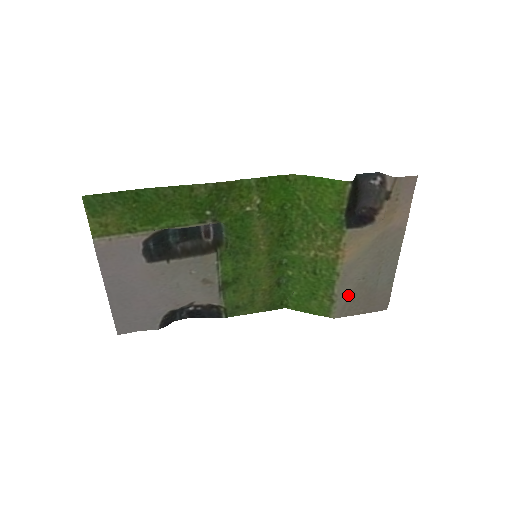
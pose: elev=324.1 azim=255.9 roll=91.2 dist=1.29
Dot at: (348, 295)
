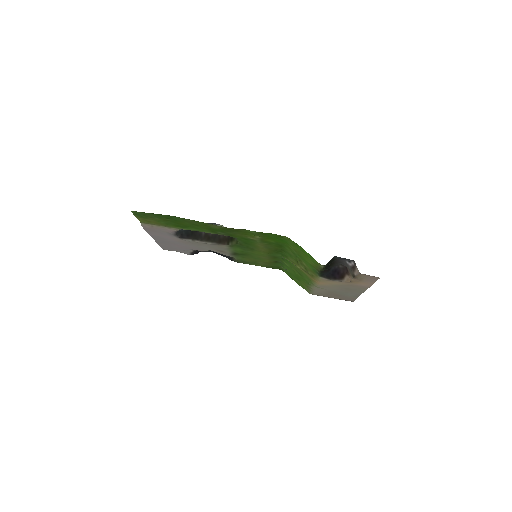
Dot at: (321, 292)
